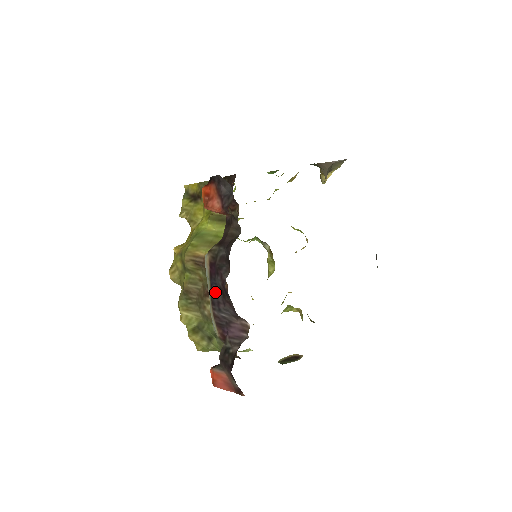
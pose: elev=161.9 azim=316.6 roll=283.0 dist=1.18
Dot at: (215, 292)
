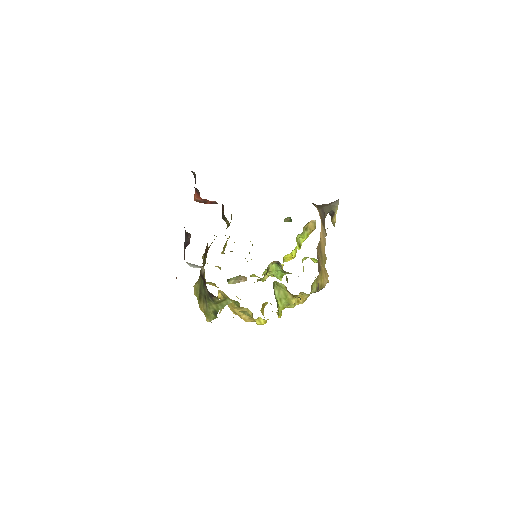
Dot at: occluded
